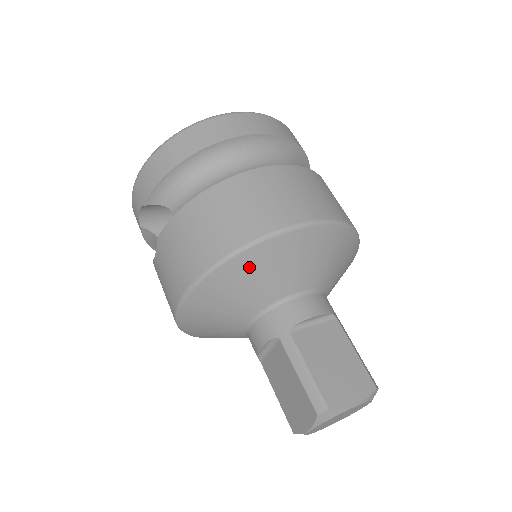
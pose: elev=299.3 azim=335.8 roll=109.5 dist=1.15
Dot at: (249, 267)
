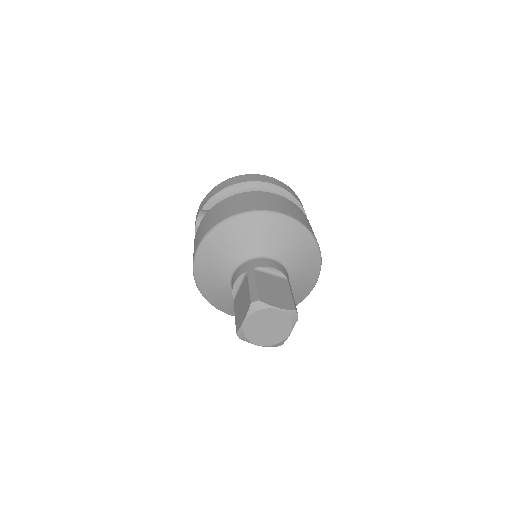
Dot at: (242, 226)
